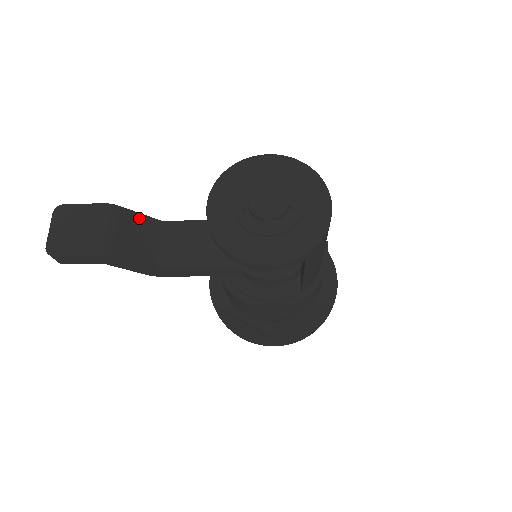
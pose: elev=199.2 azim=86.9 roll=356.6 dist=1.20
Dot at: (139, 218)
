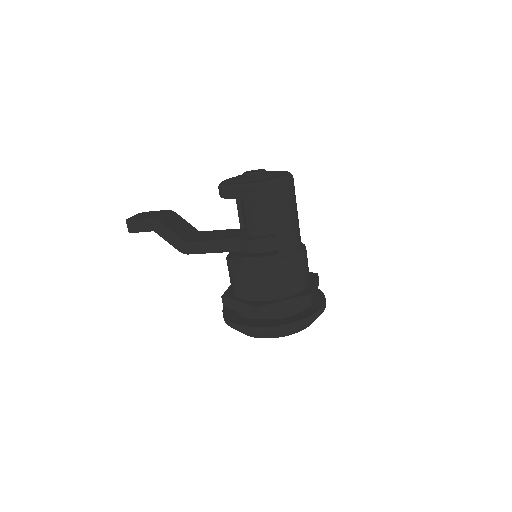
Dot at: (185, 222)
